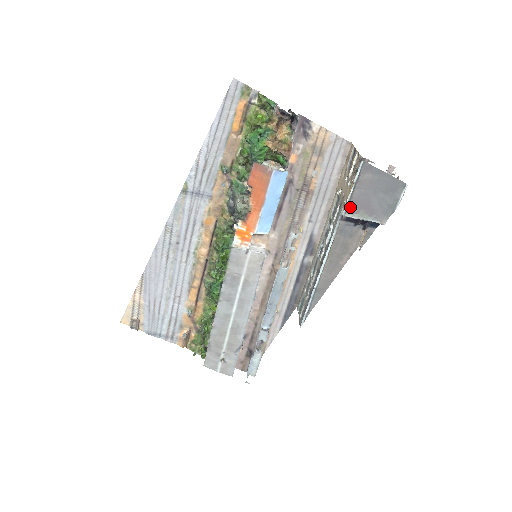
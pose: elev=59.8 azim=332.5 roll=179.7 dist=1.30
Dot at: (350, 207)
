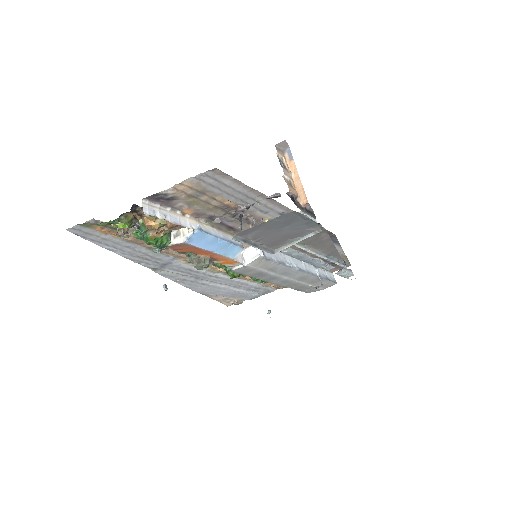
Dot at: (272, 247)
